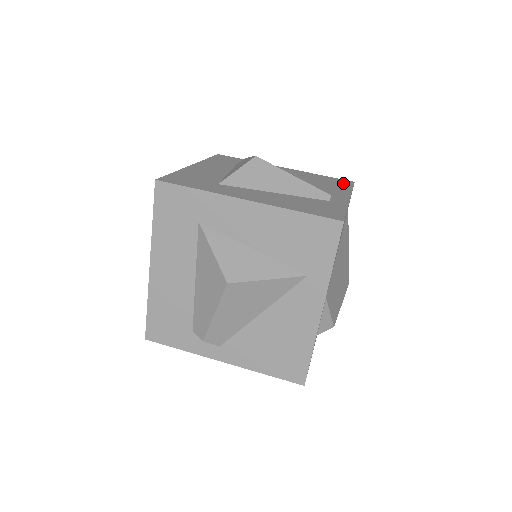
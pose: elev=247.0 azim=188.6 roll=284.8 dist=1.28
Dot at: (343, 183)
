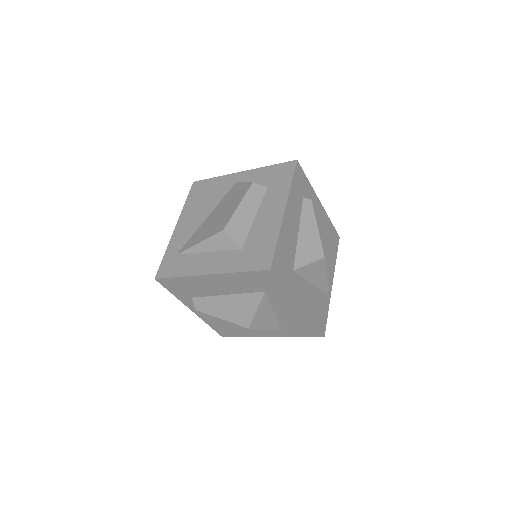
Dot at: (336, 244)
